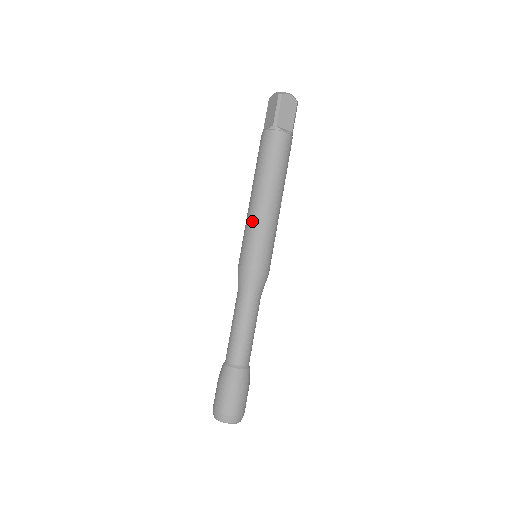
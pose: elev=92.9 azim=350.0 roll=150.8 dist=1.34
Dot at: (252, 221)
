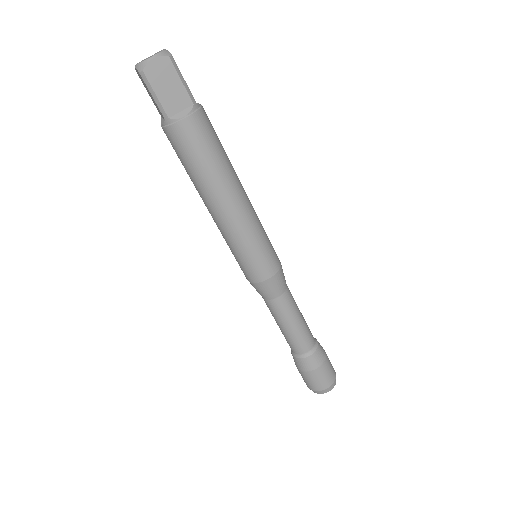
Dot at: (225, 236)
